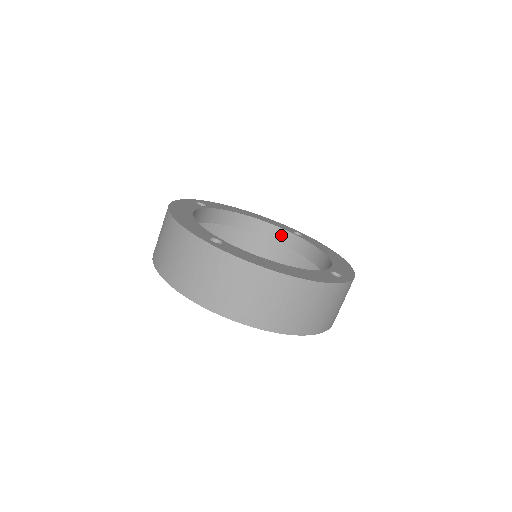
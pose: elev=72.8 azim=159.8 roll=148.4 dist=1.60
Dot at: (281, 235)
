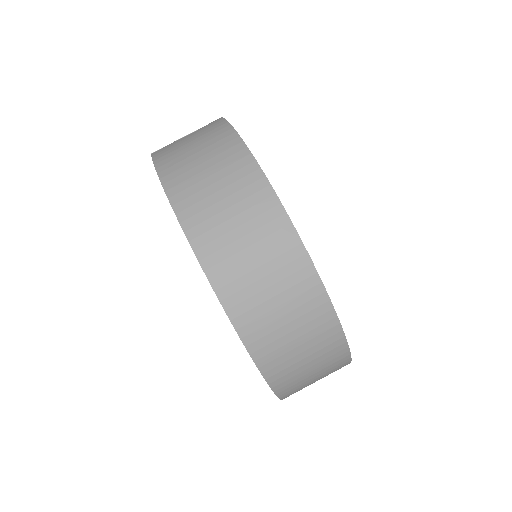
Dot at: occluded
